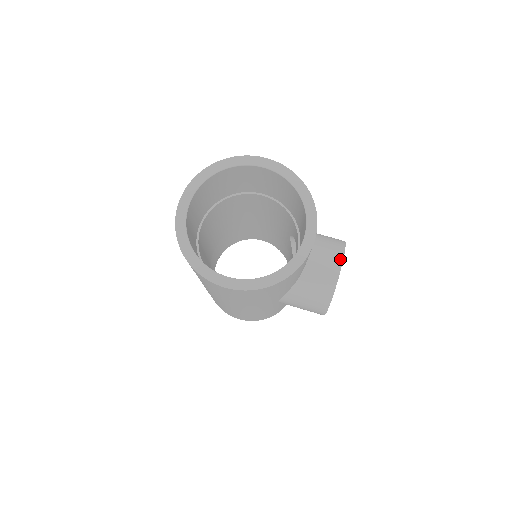
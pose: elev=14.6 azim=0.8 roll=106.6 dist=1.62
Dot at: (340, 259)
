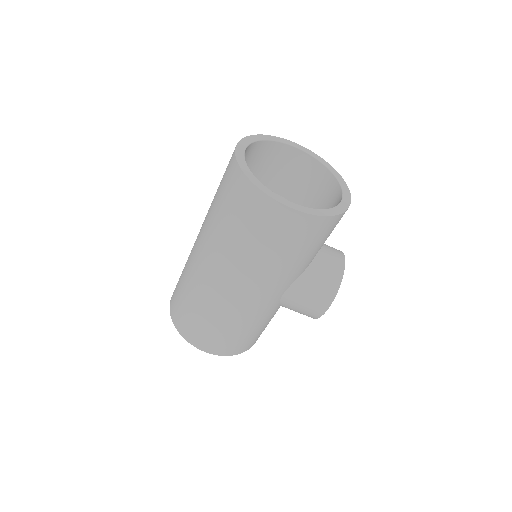
Dot at: (342, 253)
